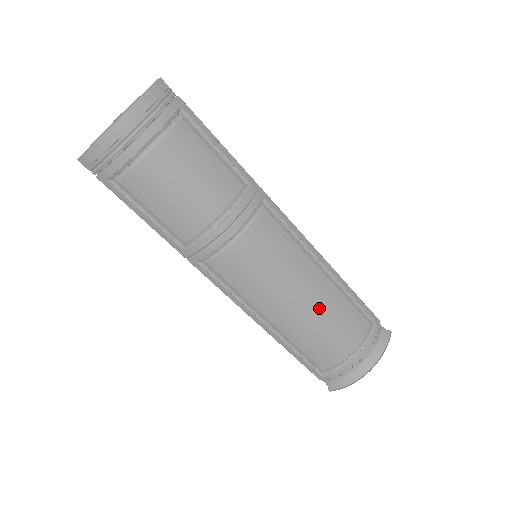
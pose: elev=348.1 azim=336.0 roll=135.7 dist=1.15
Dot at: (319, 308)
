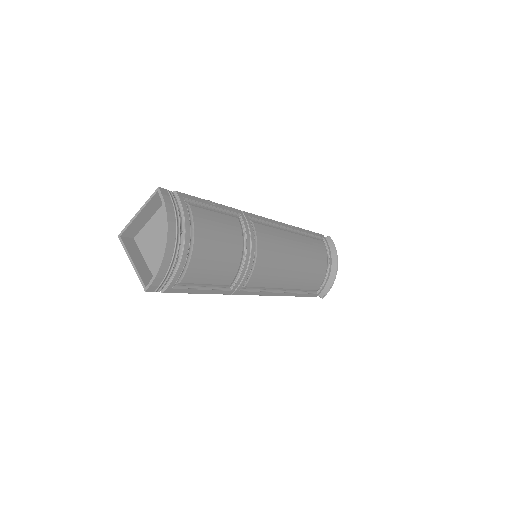
Dot at: (305, 256)
